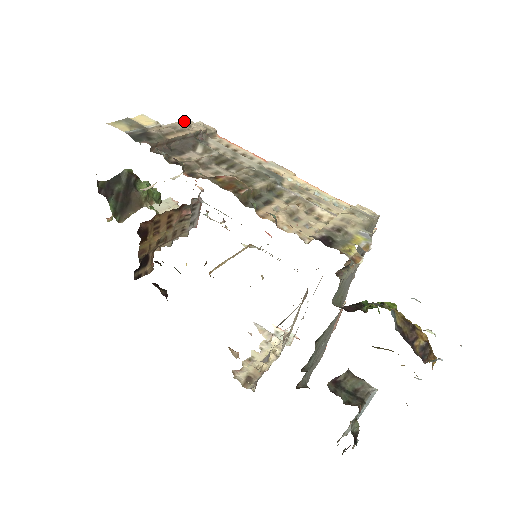
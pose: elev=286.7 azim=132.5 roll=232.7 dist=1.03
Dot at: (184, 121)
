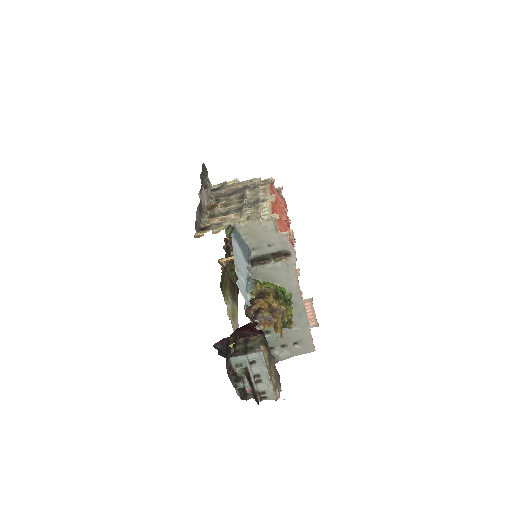
Dot at: (254, 179)
